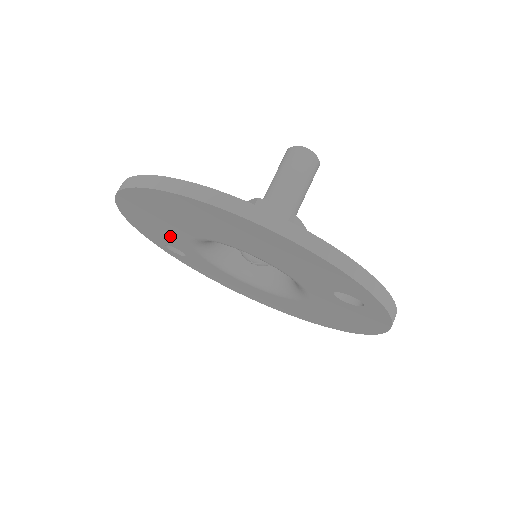
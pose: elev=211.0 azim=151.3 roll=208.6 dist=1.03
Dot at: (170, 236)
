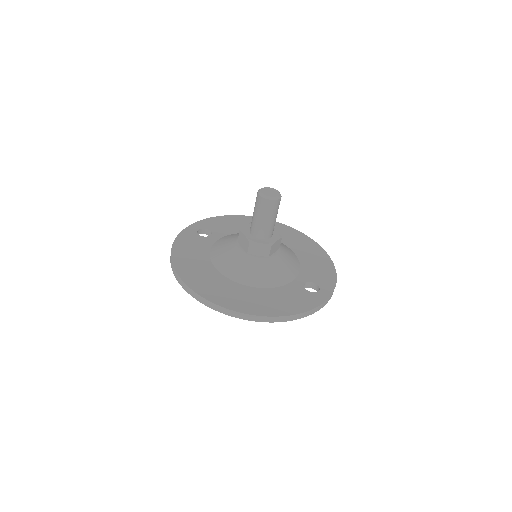
Dot at: occluded
